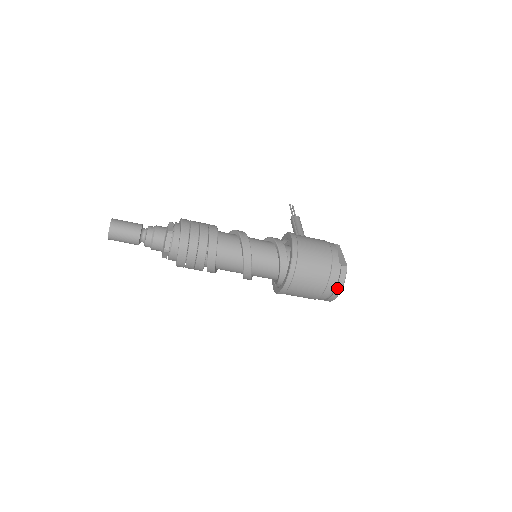
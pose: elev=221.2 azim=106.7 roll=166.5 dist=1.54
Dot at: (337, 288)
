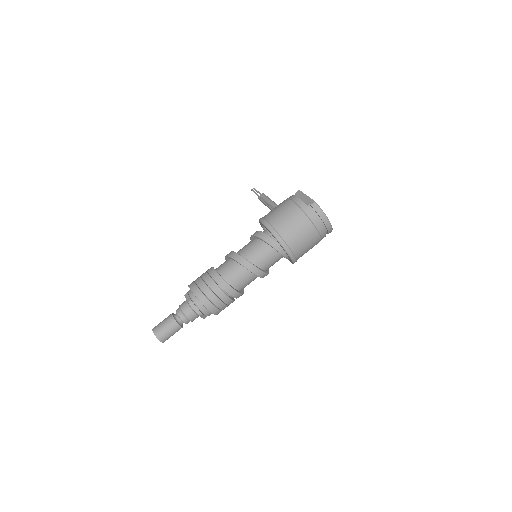
Dot at: (324, 221)
